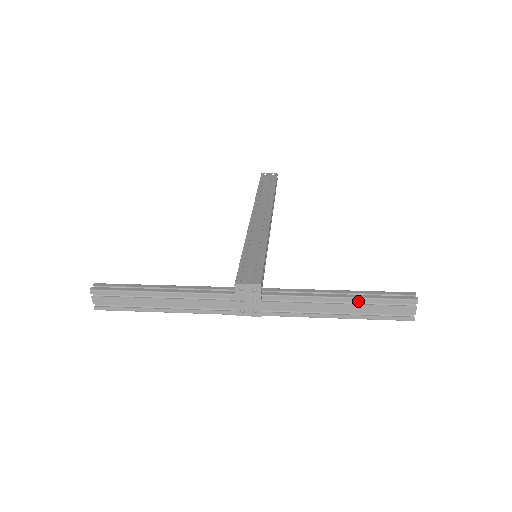
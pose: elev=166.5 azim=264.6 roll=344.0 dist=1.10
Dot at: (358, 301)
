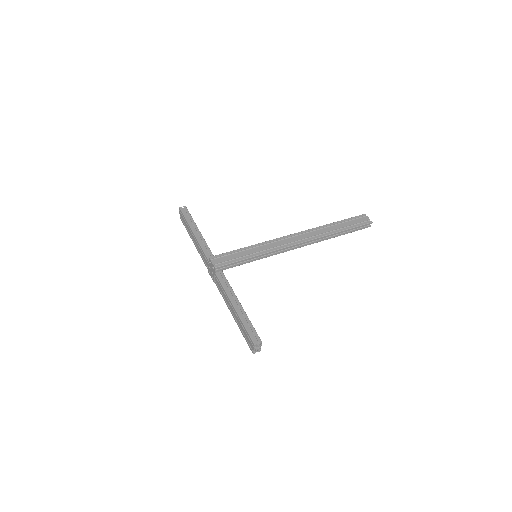
Dot at: (239, 317)
